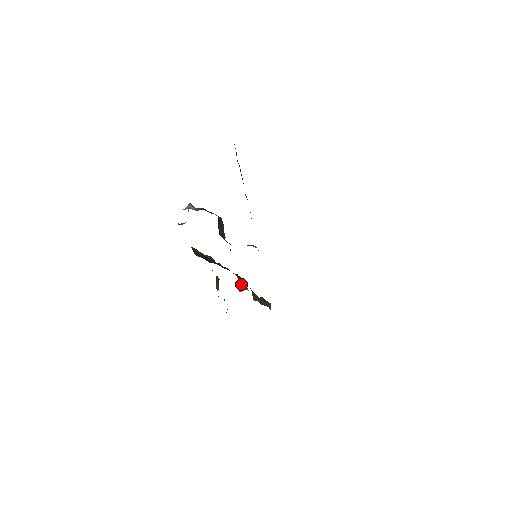
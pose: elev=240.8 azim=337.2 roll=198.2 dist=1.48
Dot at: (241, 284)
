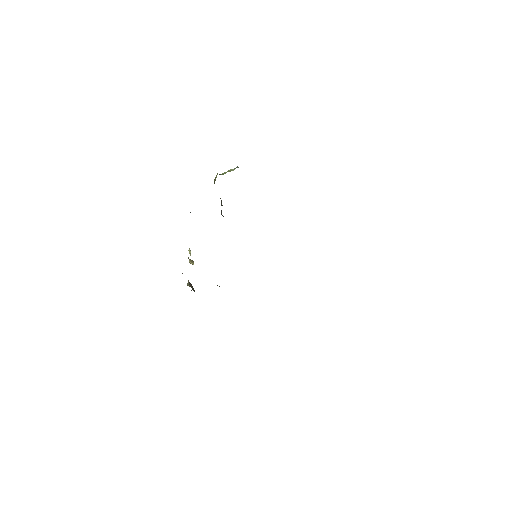
Dot at: occluded
